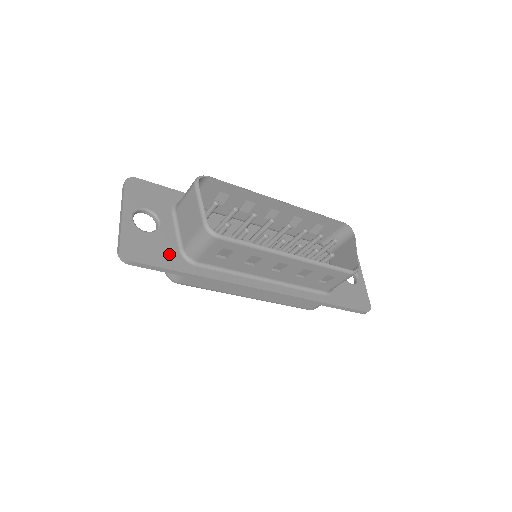
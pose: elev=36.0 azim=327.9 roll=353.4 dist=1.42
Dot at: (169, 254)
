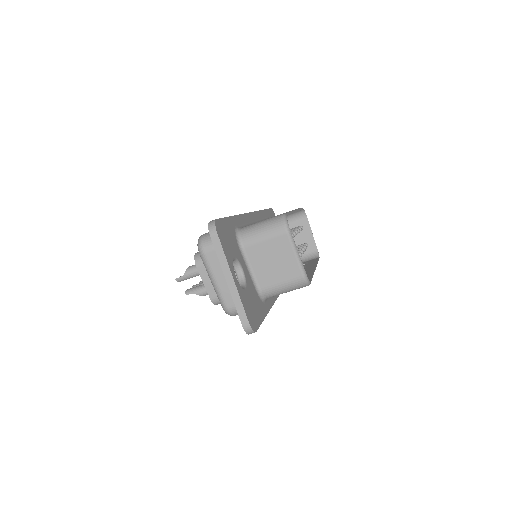
Dot at: (258, 303)
